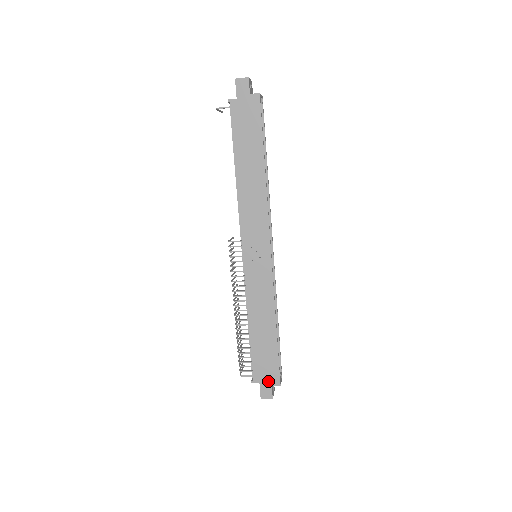
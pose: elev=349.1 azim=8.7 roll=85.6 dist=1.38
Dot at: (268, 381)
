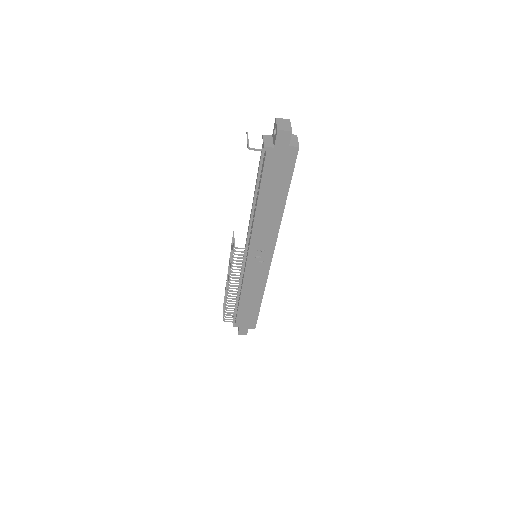
Dot at: (246, 327)
